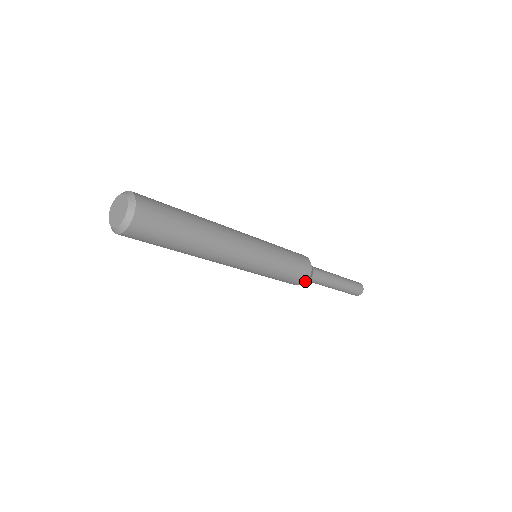
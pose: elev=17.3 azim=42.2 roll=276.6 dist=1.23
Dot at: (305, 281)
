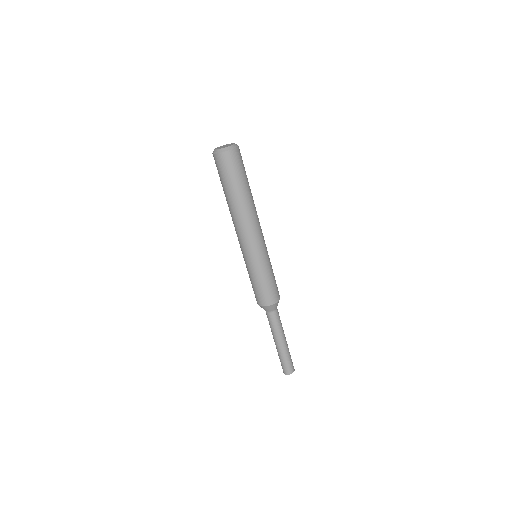
Dot at: (264, 305)
